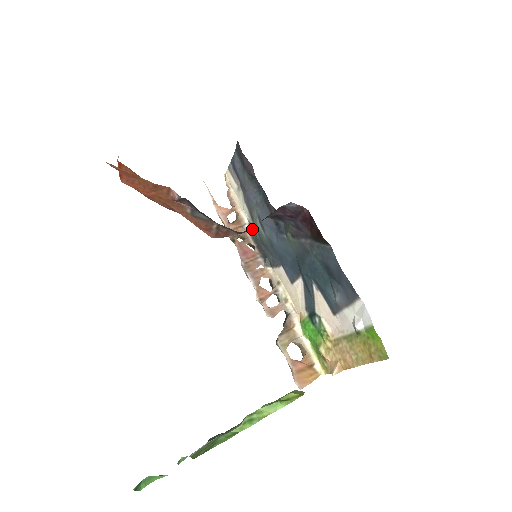
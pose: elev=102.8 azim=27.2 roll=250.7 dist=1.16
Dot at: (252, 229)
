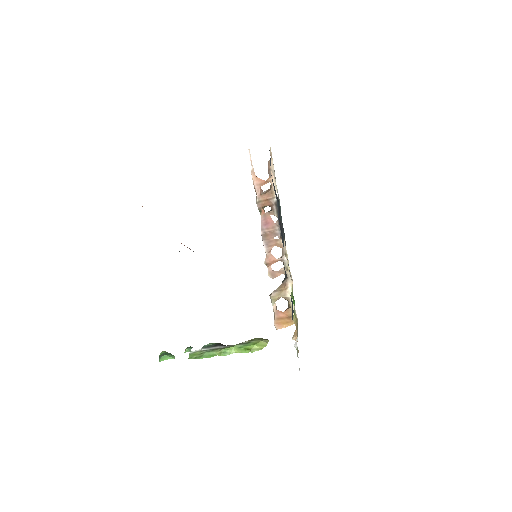
Dot at: (279, 204)
